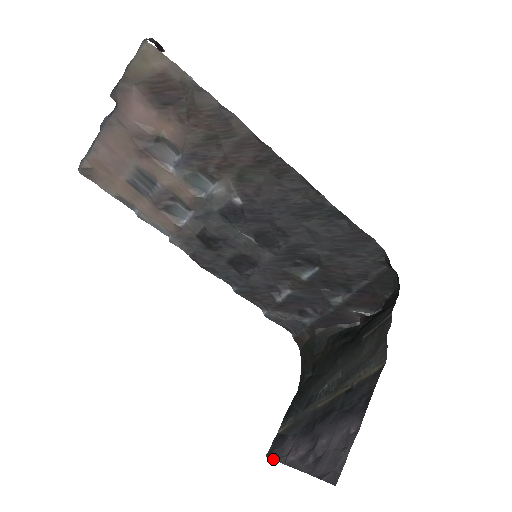
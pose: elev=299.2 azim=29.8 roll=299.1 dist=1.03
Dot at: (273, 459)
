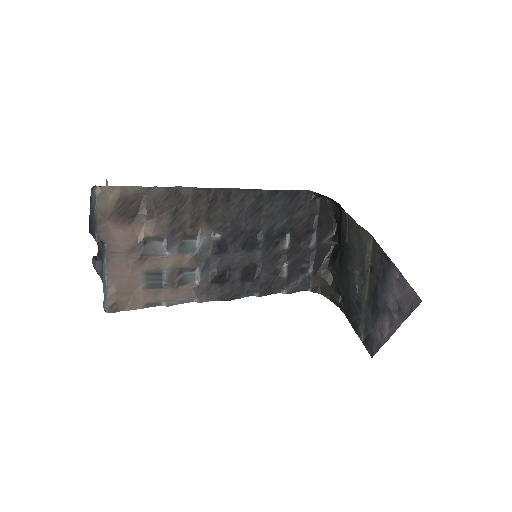
Dot at: occluded
